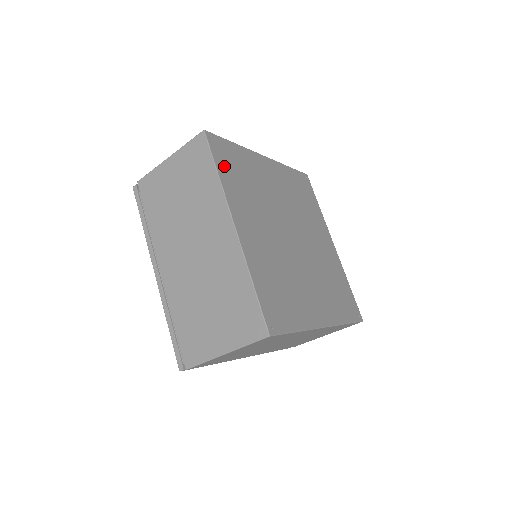
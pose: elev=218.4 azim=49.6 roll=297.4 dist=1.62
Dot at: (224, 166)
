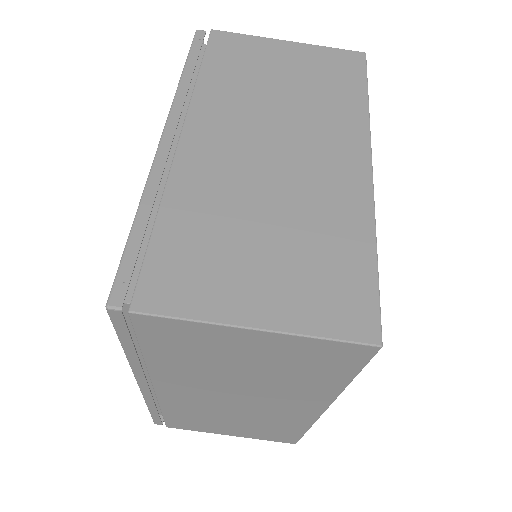
Dot at: occluded
